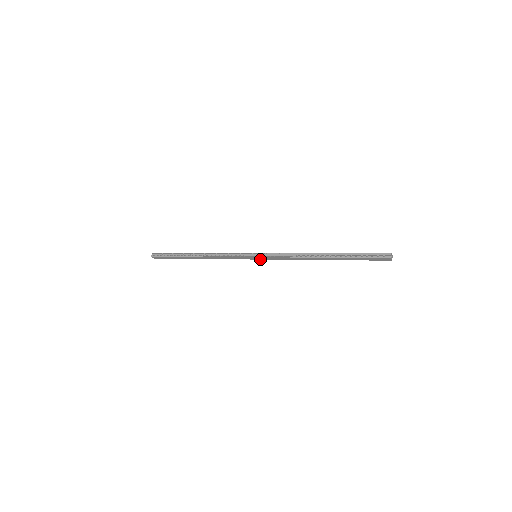
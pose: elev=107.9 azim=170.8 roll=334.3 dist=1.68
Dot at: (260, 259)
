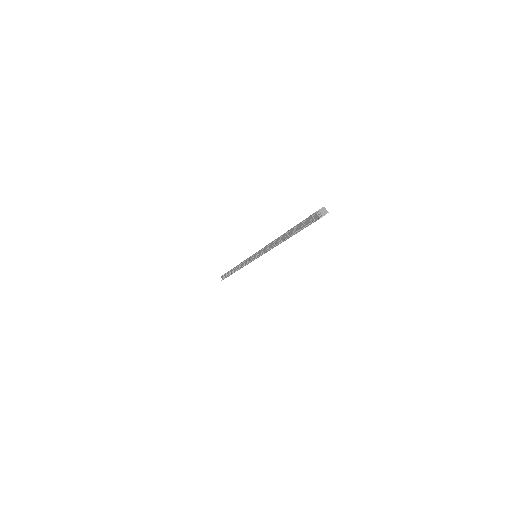
Dot at: occluded
